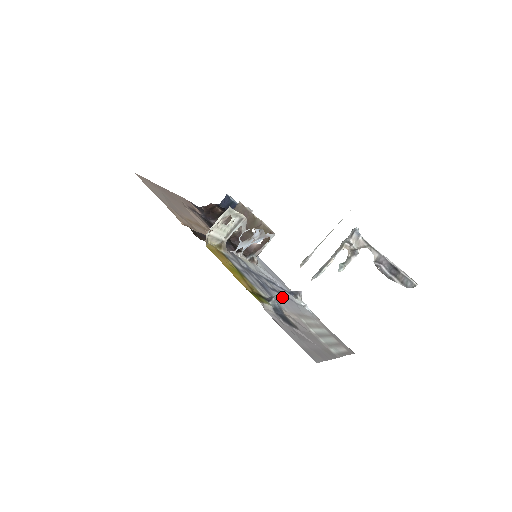
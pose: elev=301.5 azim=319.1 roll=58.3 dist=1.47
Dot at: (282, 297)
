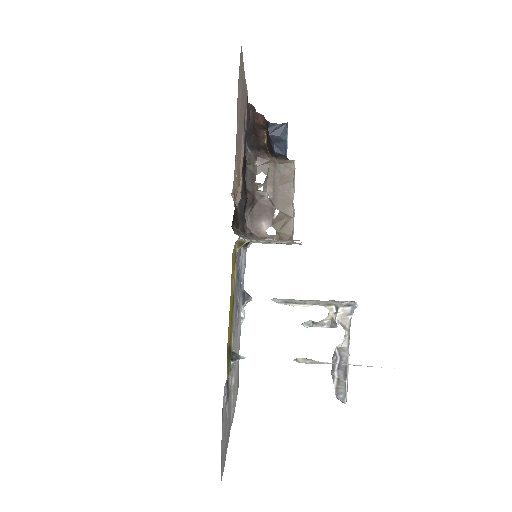
Dot at: occluded
